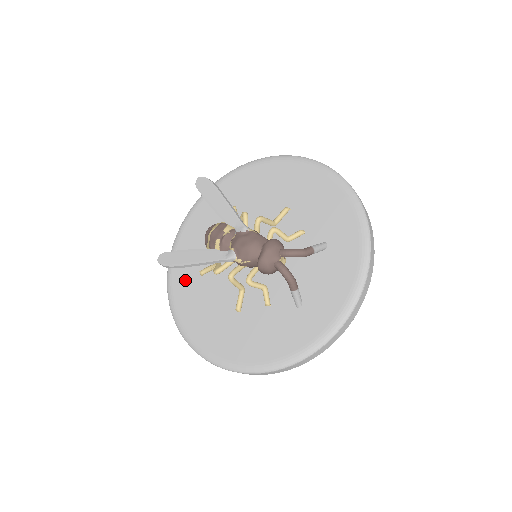
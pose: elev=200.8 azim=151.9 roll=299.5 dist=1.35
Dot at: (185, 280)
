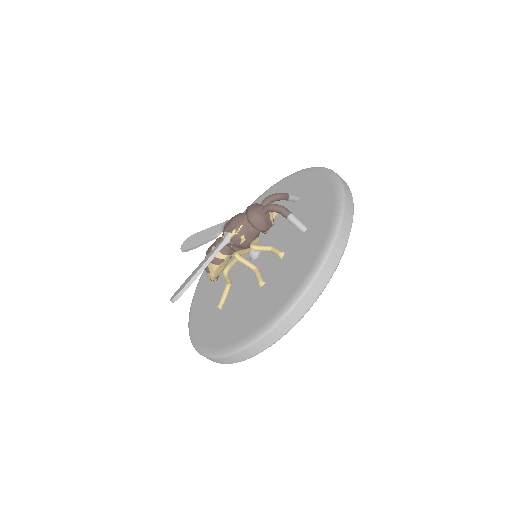
Dot at: (209, 326)
